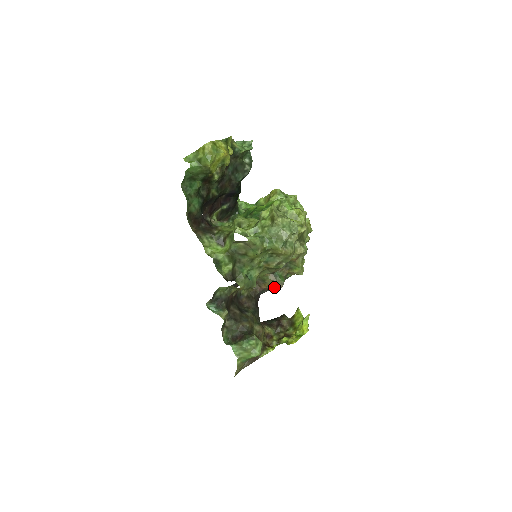
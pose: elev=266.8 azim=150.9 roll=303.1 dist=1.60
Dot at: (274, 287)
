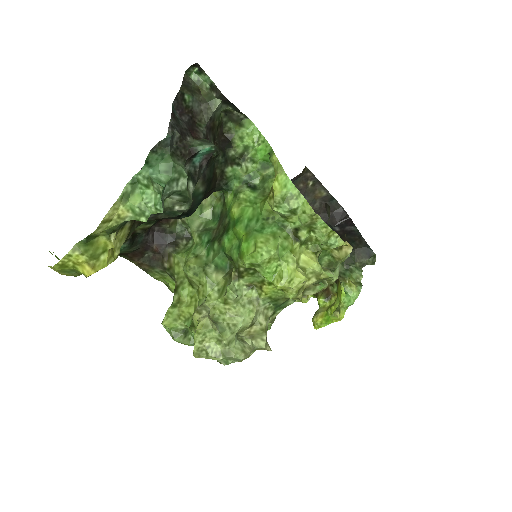
Dot at: occluded
